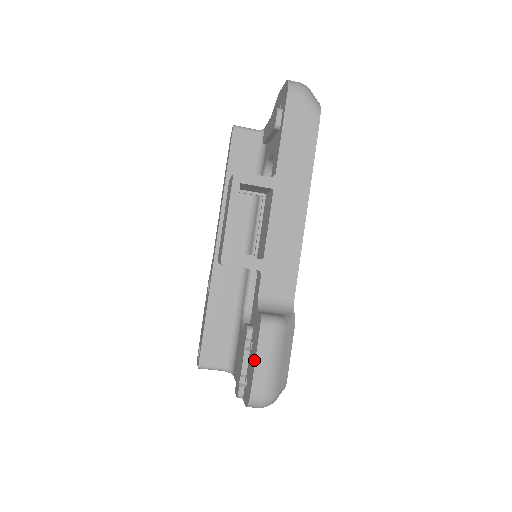
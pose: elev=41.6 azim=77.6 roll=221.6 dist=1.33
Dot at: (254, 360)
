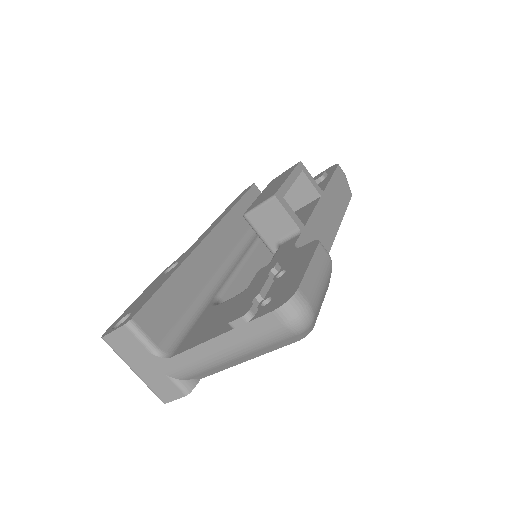
Dot at: (305, 265)
